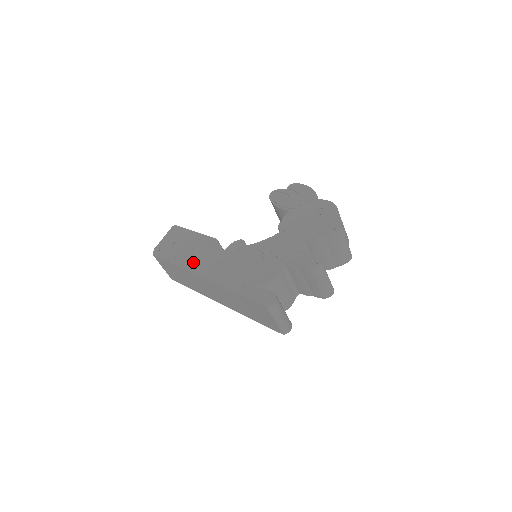
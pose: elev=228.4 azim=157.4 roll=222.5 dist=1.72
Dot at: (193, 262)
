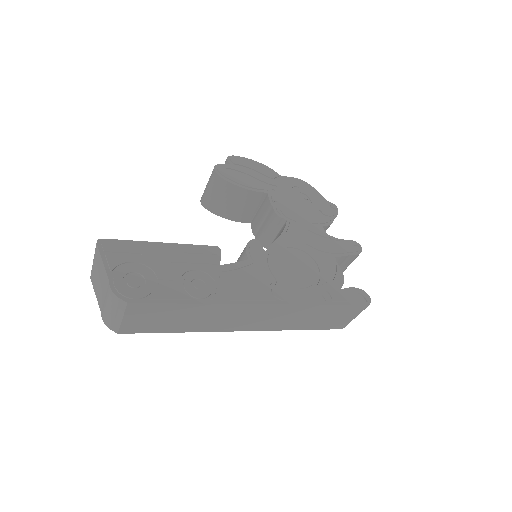
Dot at: (227, 289)
